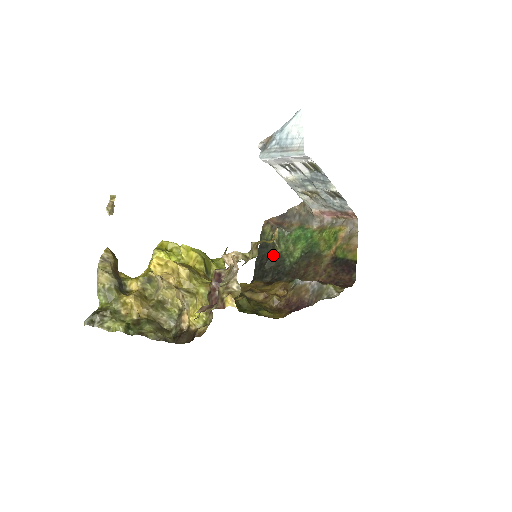
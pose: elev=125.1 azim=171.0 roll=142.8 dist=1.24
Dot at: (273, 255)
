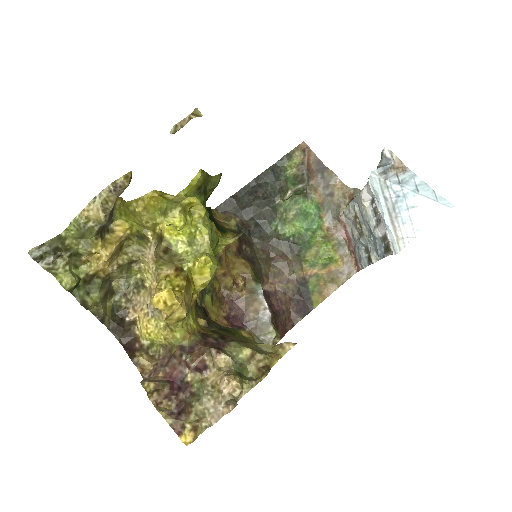
Dot at: (272, 199)
